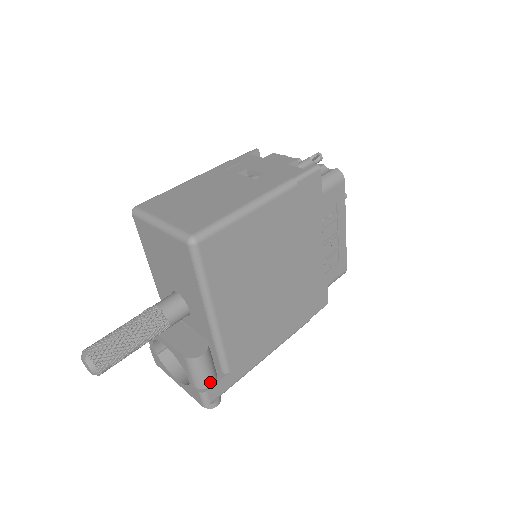
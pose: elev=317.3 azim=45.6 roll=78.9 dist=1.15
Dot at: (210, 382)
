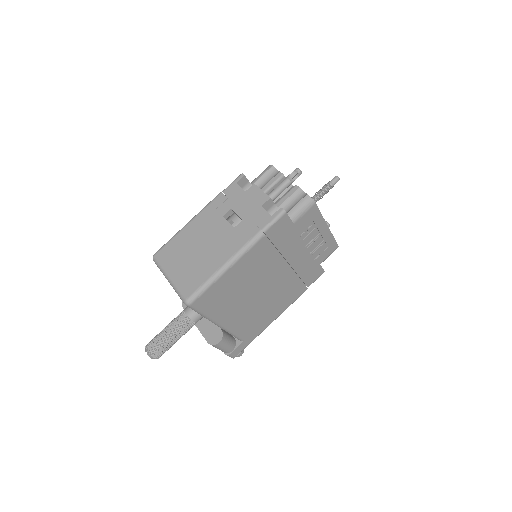
Dot at: (230, 350)
